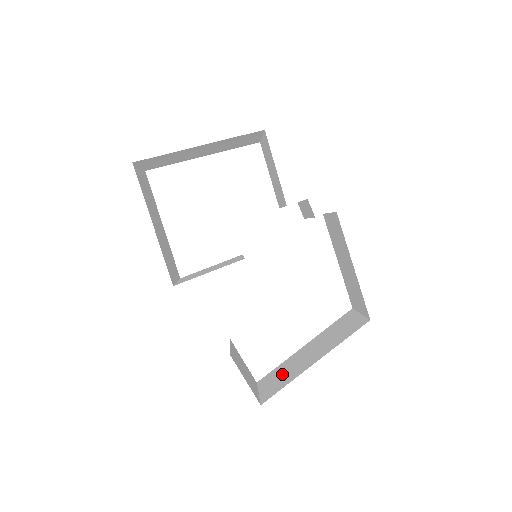
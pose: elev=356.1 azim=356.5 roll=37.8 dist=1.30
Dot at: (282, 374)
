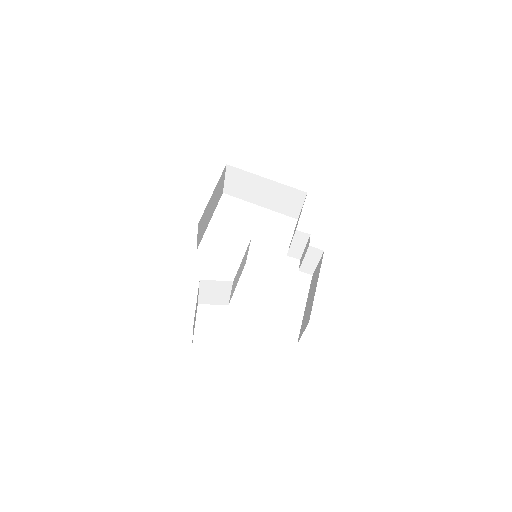
Dot at: occluded
